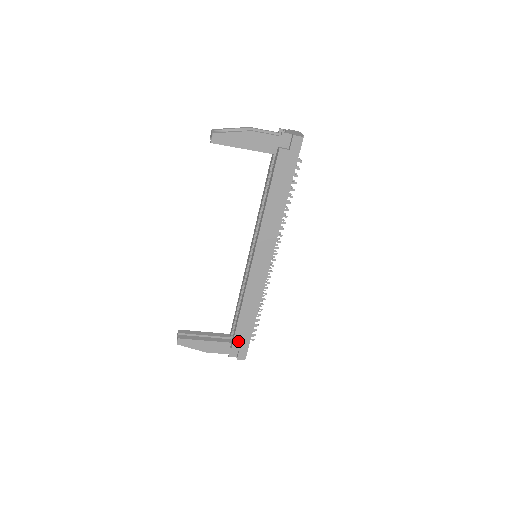
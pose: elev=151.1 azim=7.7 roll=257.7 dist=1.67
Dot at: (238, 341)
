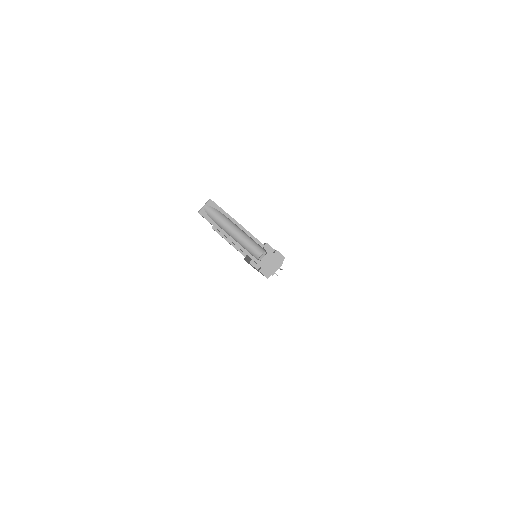
Dot at: occluded
